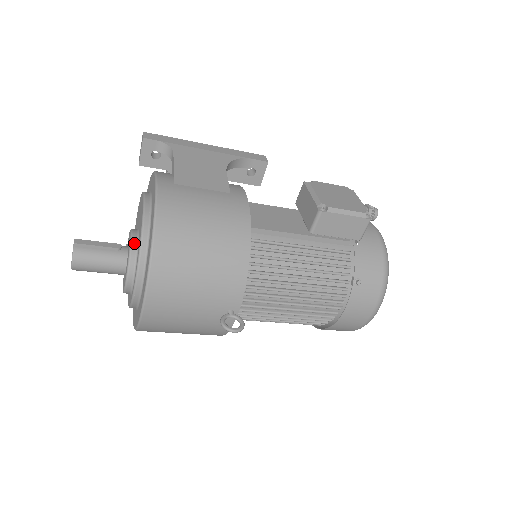
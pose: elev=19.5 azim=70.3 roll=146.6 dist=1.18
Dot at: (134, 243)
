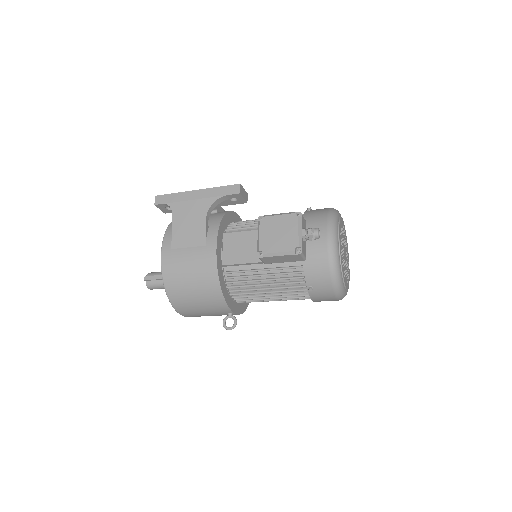
Dot at: occluded
